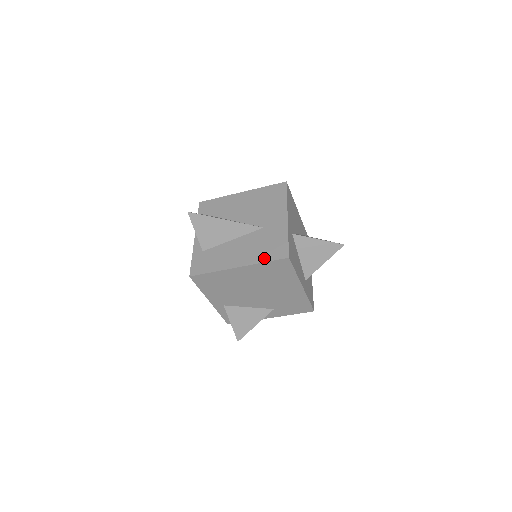
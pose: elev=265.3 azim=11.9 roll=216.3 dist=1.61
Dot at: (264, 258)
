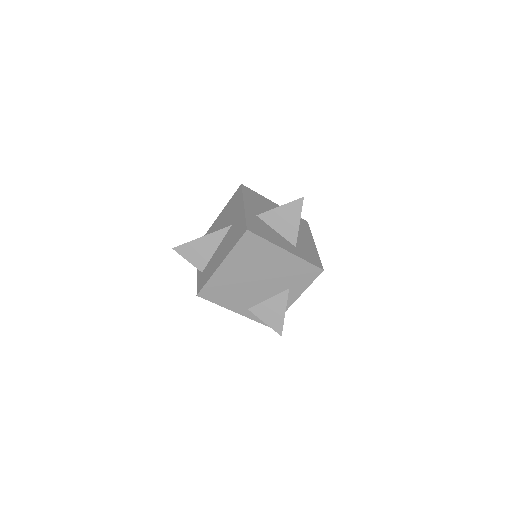
Dot at: (234, 244)
